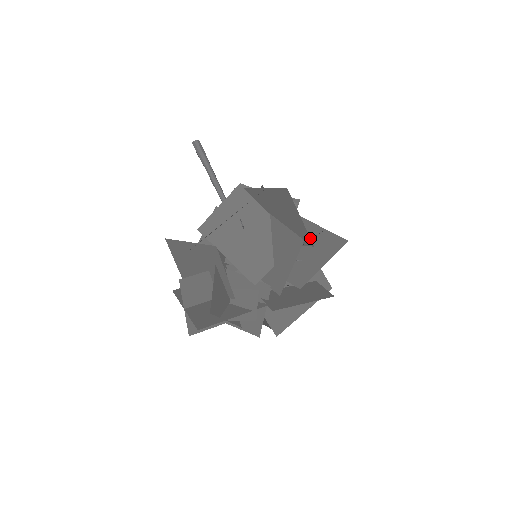
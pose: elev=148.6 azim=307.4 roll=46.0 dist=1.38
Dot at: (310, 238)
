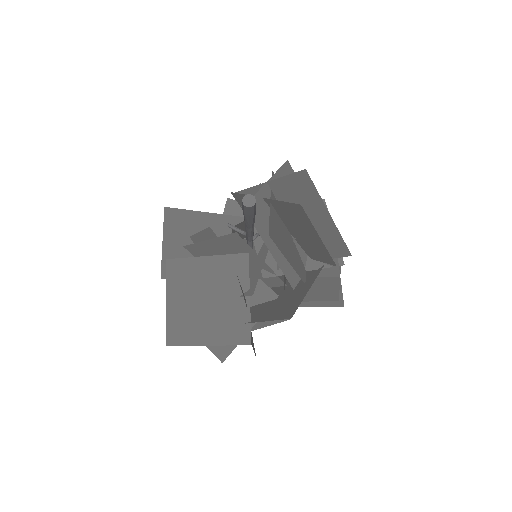
Dot at: occluded
